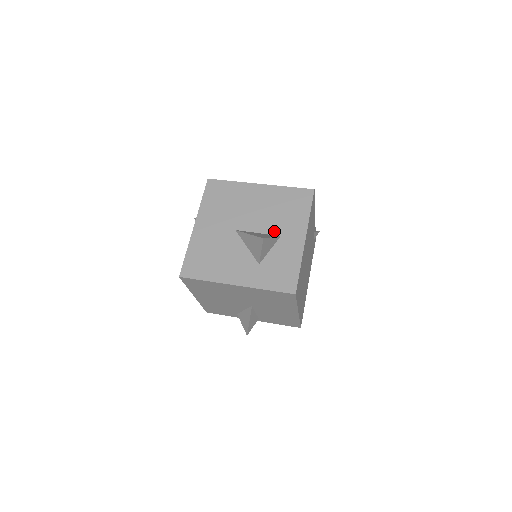
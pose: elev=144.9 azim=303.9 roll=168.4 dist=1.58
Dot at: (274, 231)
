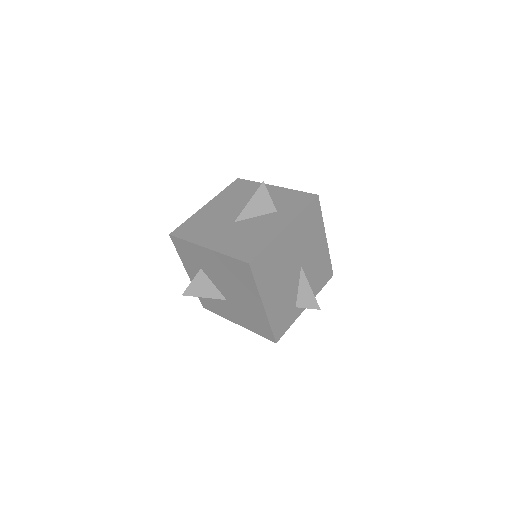
Dot at: occluded
